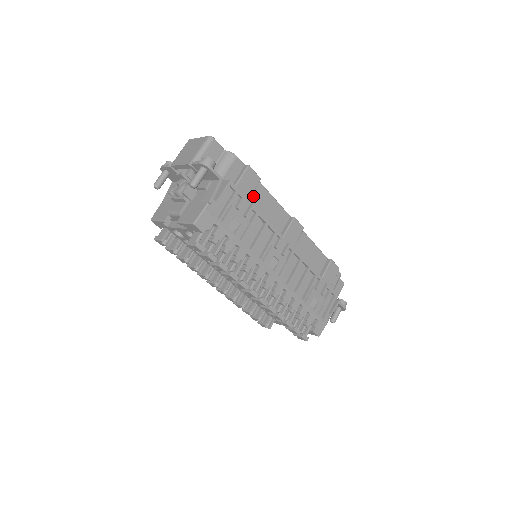
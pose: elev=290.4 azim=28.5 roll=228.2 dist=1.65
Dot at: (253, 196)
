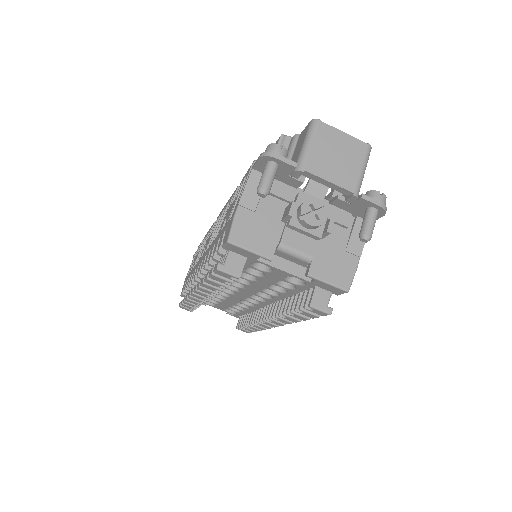
Dot at: occluded
